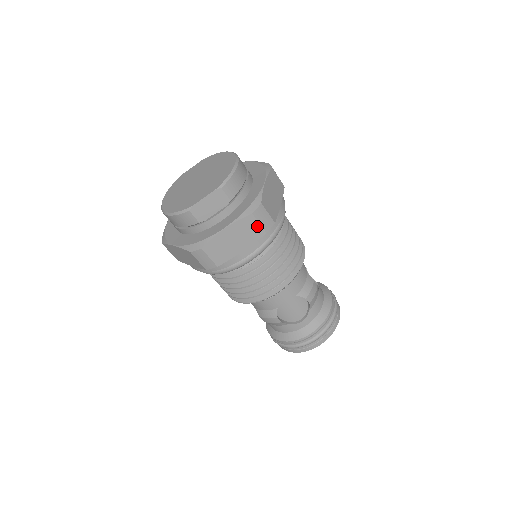
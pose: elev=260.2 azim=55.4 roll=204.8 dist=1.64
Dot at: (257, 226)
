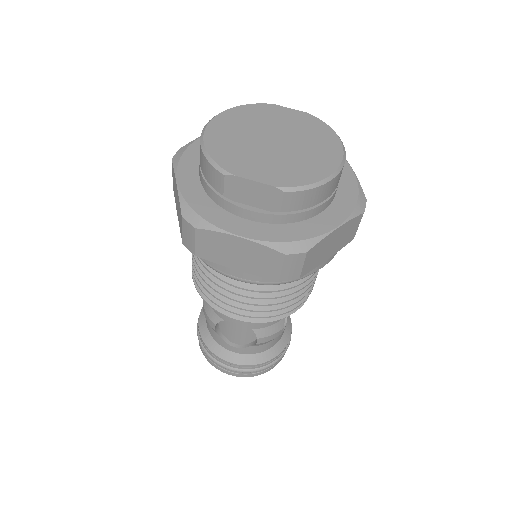
Dot at: (277, 267)
